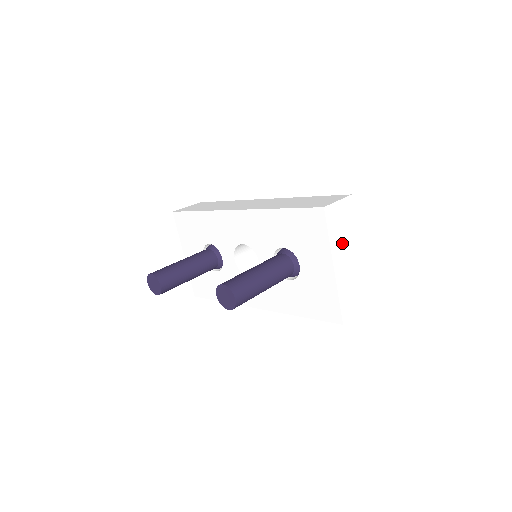
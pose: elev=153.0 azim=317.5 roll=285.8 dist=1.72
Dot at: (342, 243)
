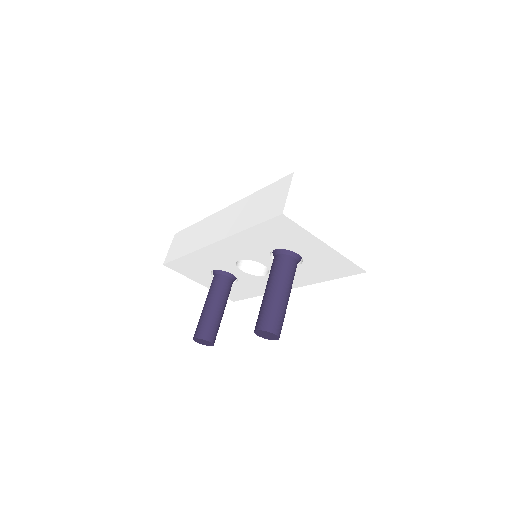
Dot at: (318, 218)
